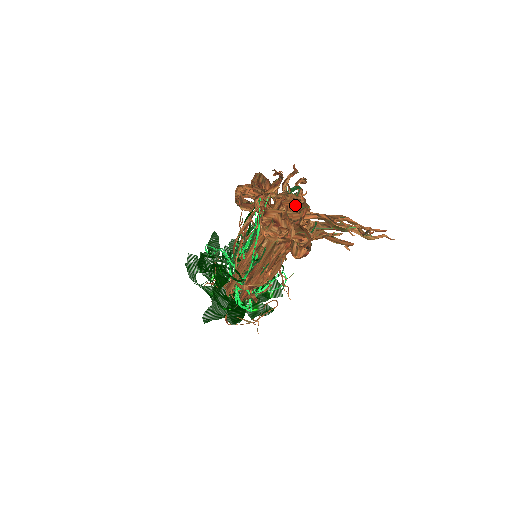
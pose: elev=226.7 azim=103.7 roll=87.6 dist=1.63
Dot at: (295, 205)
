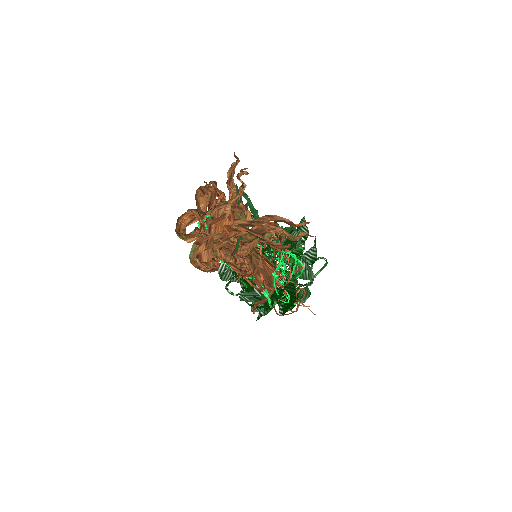
Dot at: (223, 221)
